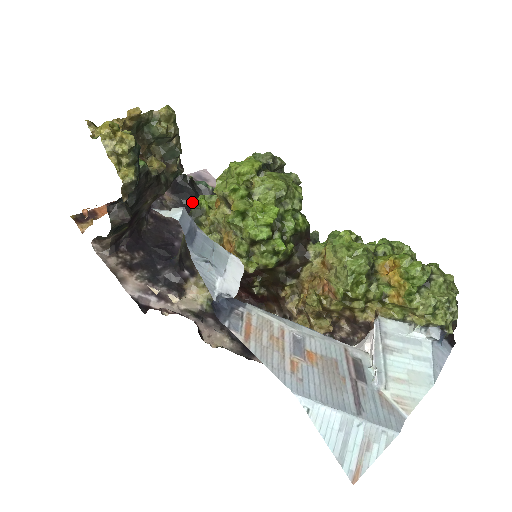
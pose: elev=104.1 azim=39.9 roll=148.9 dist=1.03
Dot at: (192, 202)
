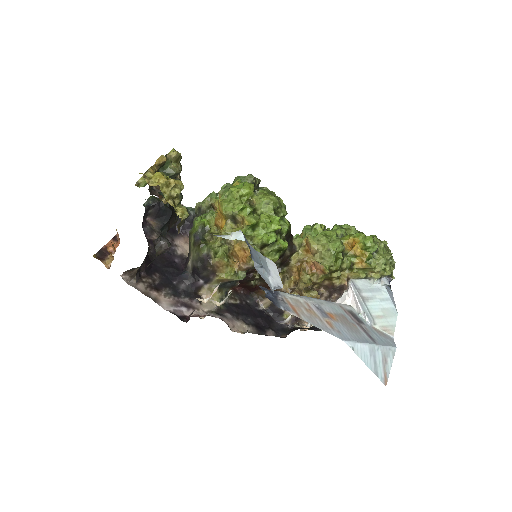
Dot at: (195, 223)
